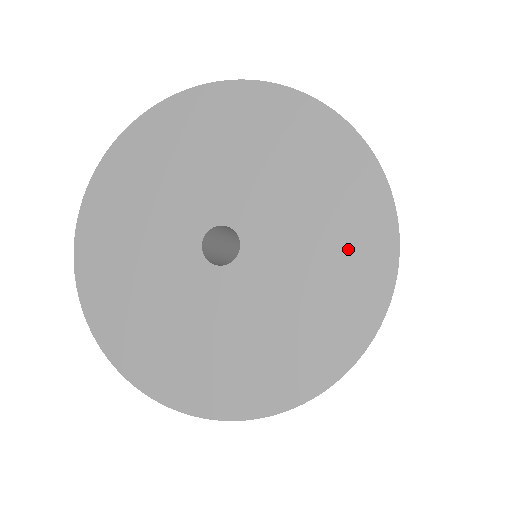
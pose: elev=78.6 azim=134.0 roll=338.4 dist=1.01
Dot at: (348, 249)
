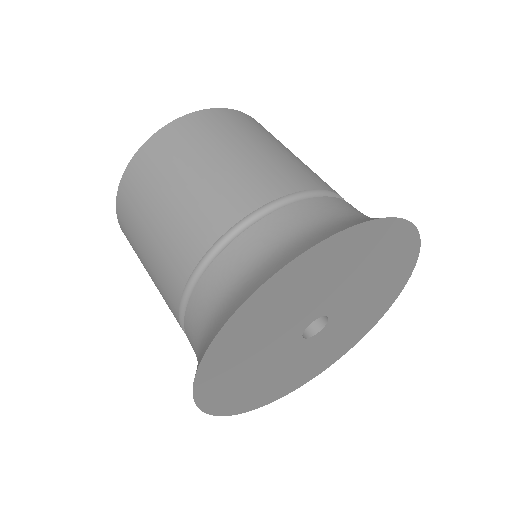
Dot at: (369, 251)
